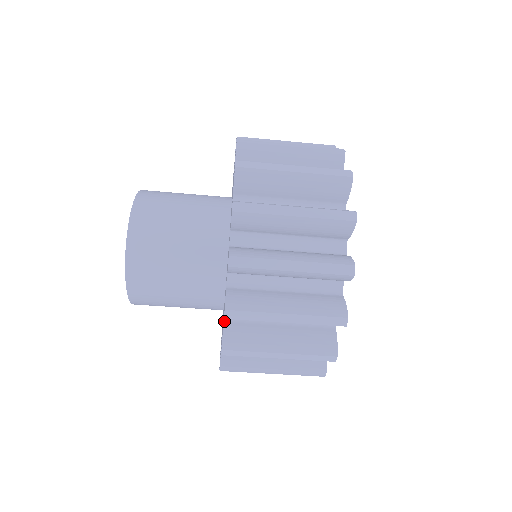
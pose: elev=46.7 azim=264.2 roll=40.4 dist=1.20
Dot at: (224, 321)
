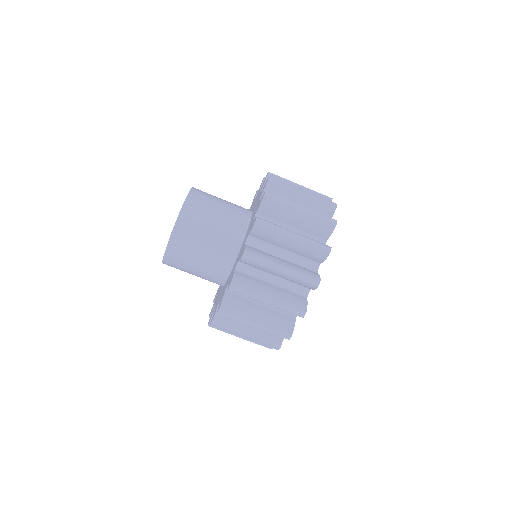
Dot at: (218, 305)
